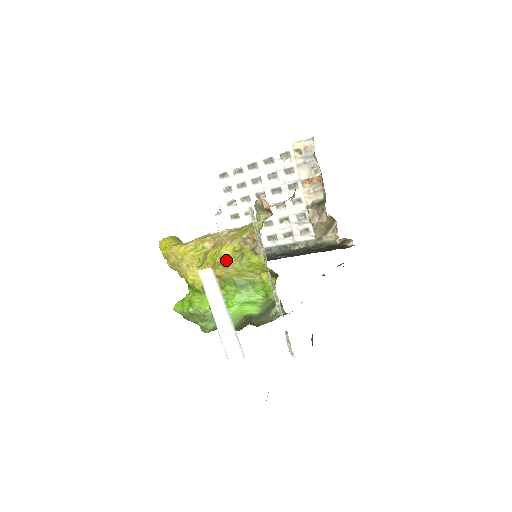
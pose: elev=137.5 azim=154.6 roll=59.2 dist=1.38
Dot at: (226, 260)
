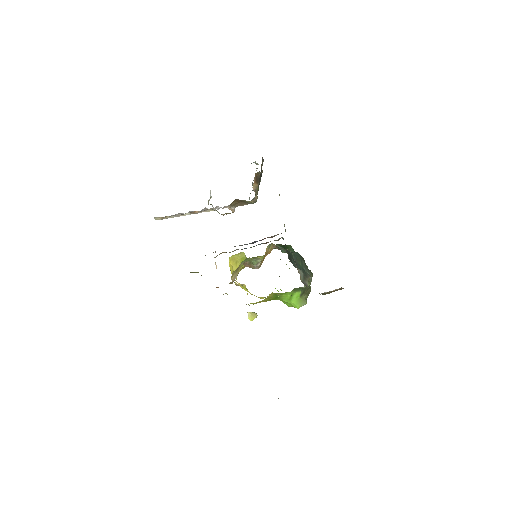
Dot at: occluded
